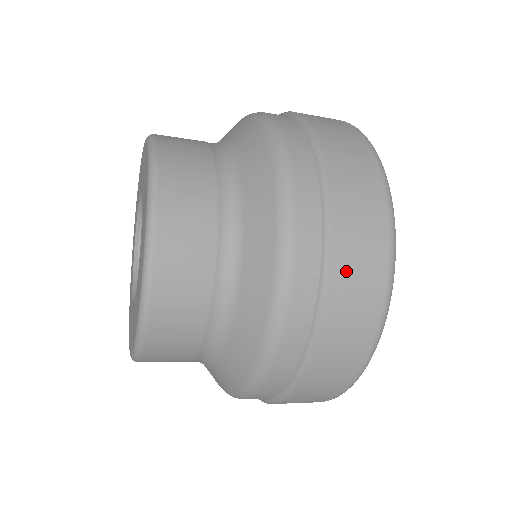
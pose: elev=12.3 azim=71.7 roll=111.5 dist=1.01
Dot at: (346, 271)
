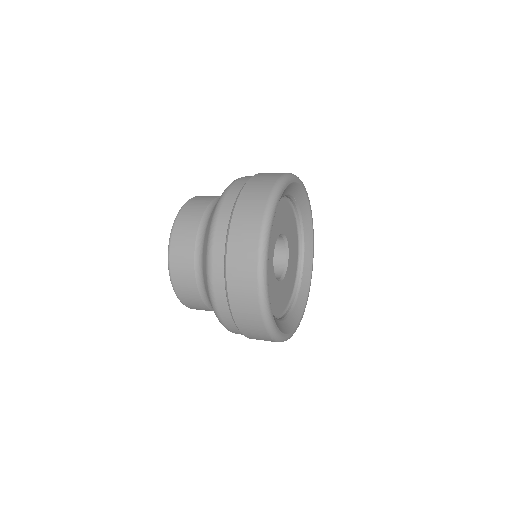
Dot at: (235, 292)
